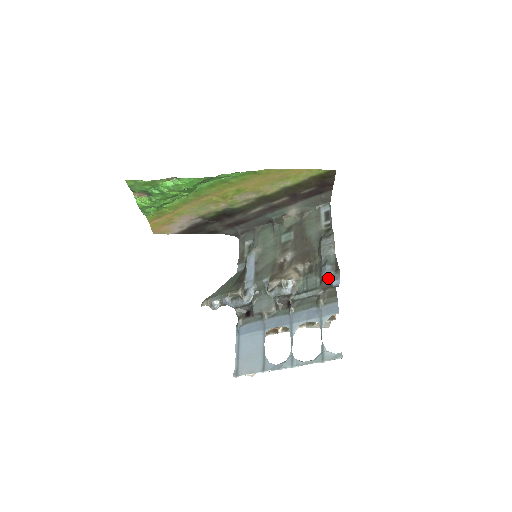
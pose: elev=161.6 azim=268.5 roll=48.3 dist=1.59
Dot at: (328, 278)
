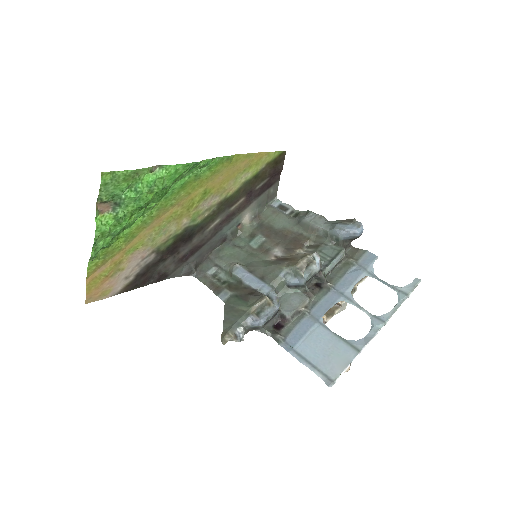
Dot at: (350, 230)
